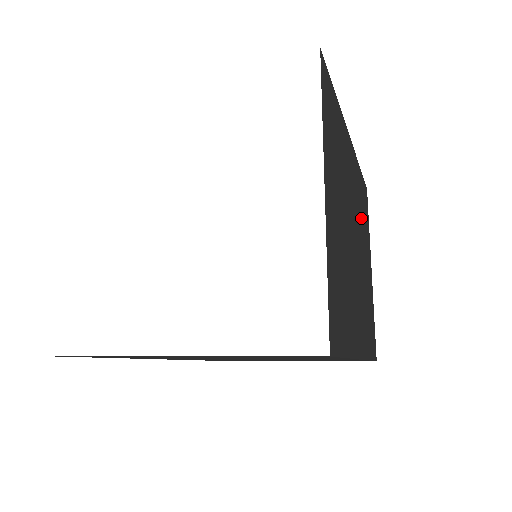
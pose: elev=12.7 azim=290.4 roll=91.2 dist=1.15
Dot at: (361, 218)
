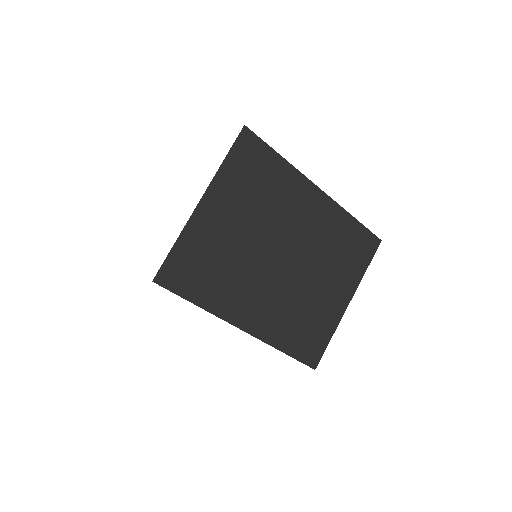
Dot at: (328, 252)
